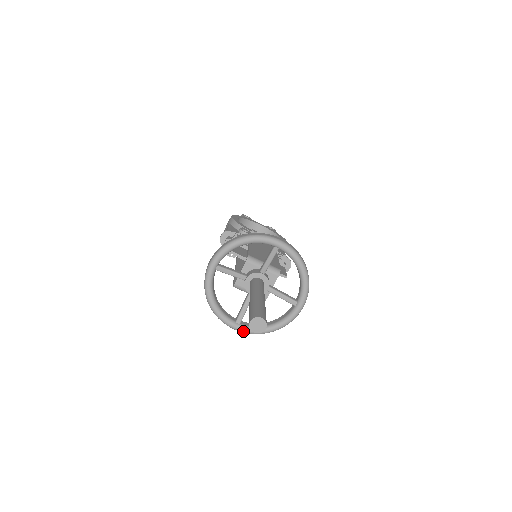
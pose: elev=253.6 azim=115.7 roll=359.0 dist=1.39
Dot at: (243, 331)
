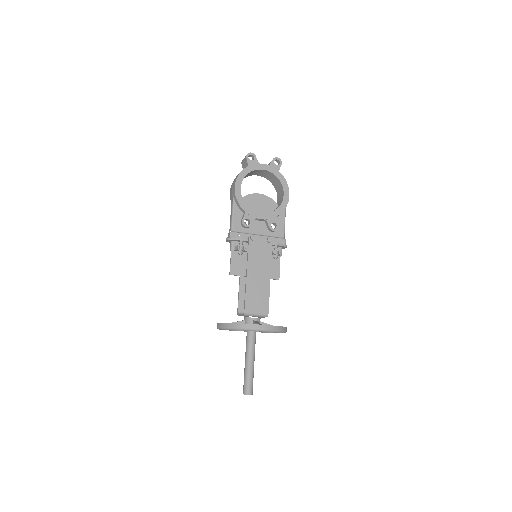
Dot at: occluded
